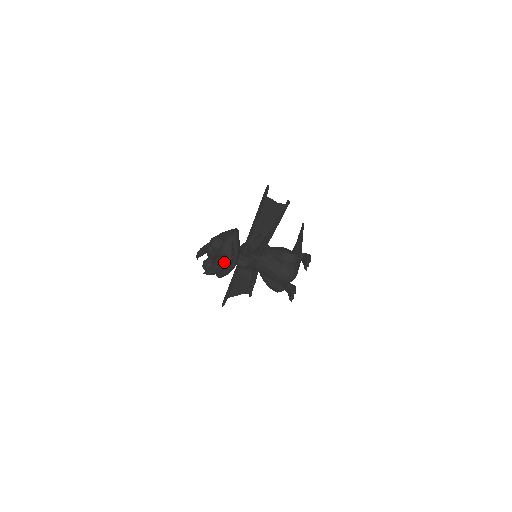
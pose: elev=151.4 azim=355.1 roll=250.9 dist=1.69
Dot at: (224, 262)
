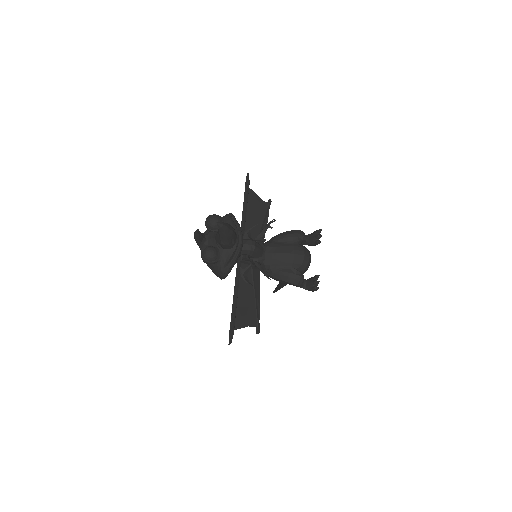
Dot at: occluded
